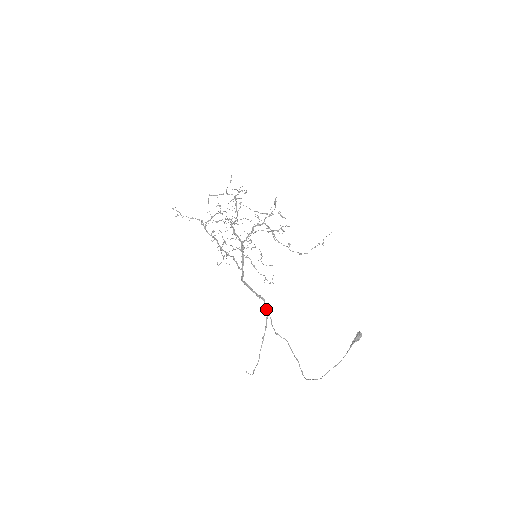
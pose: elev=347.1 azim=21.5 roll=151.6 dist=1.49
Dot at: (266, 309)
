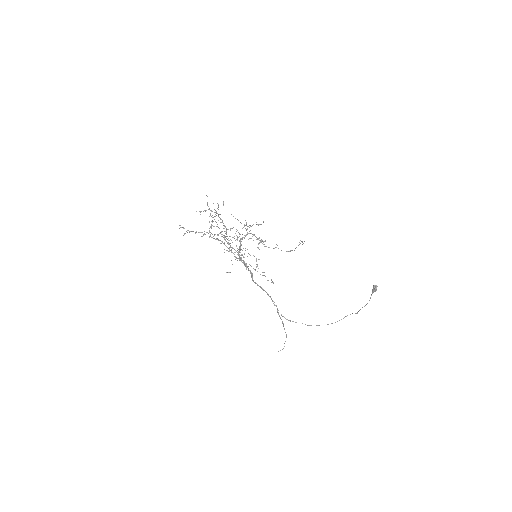
Dot at: occluded
